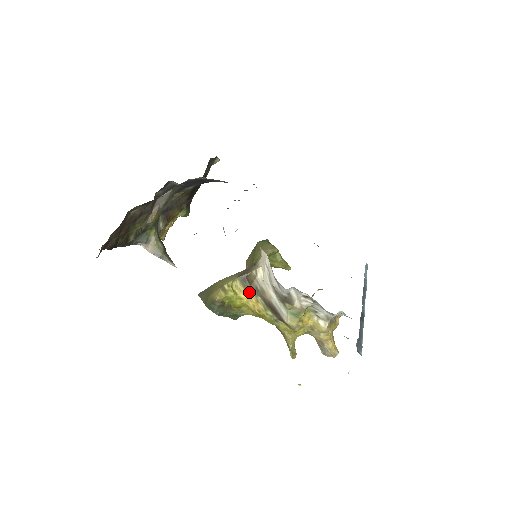
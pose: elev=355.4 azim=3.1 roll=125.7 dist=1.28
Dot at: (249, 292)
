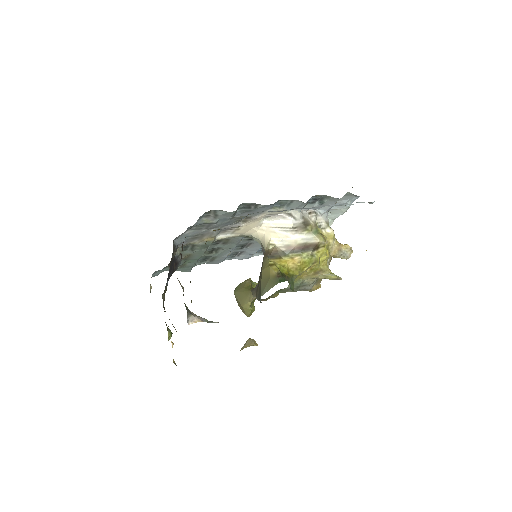
Dot at: (282, 259)
